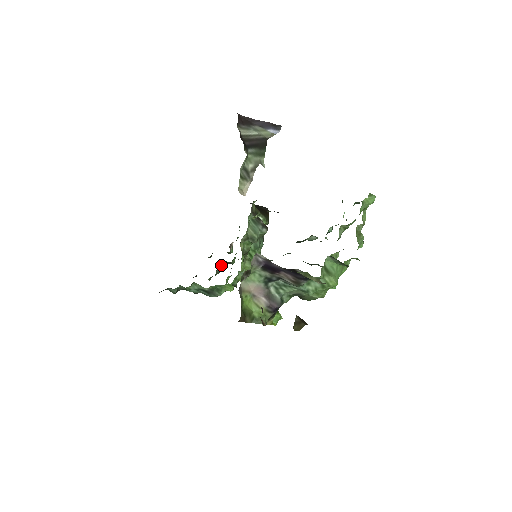
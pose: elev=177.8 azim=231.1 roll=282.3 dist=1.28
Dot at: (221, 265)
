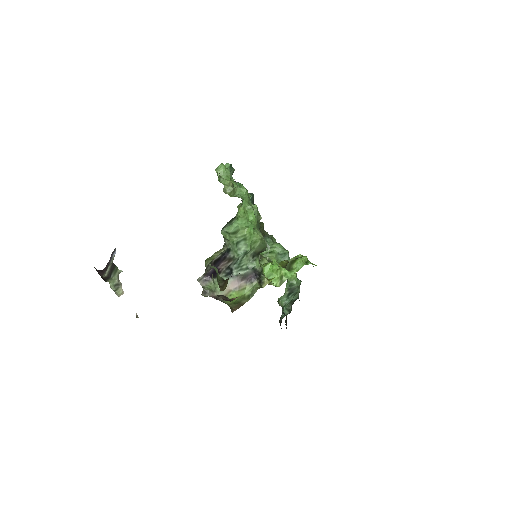
Dot at: occluded
